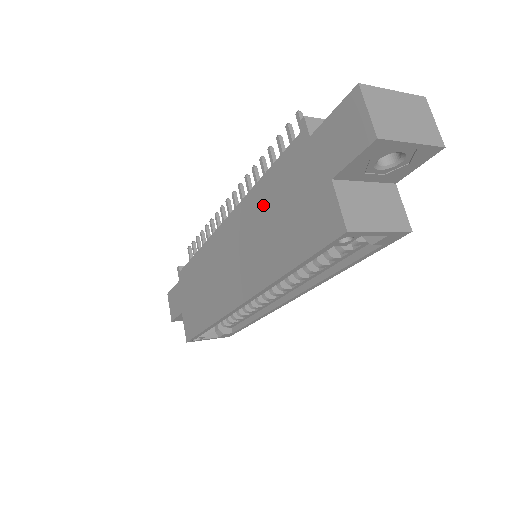
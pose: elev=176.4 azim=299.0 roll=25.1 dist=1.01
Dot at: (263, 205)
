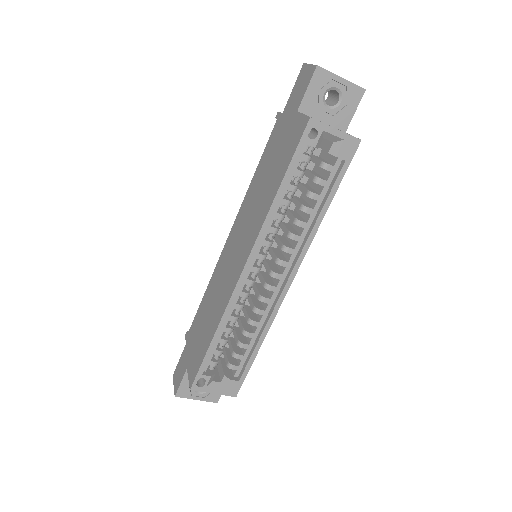
Dot at: (257, 184)
